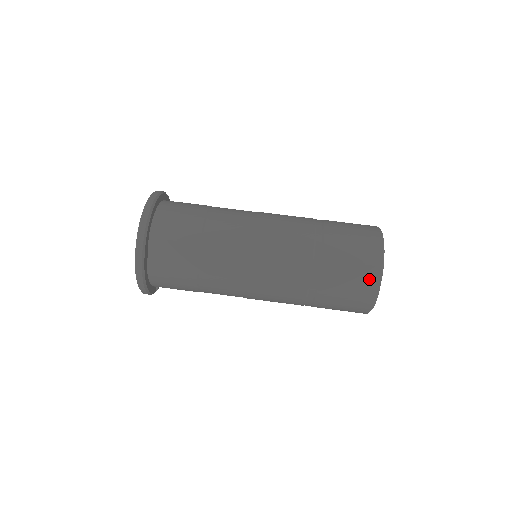
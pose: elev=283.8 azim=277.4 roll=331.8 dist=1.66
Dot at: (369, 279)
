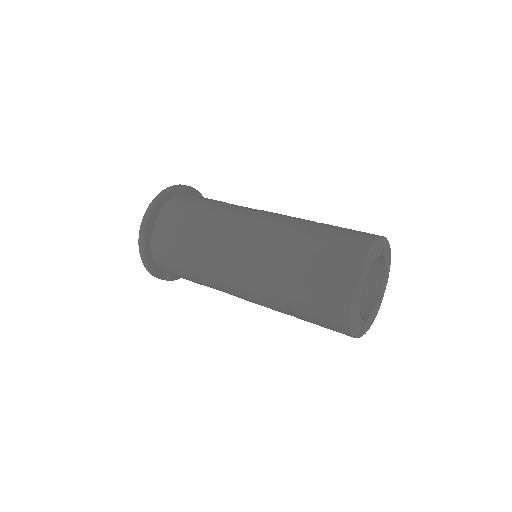
Dot at: (346, 277)
